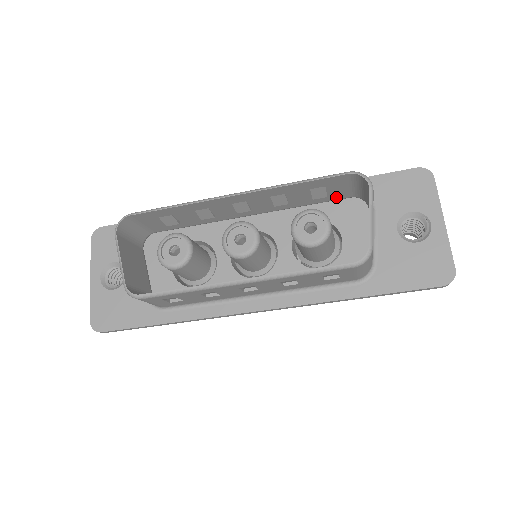
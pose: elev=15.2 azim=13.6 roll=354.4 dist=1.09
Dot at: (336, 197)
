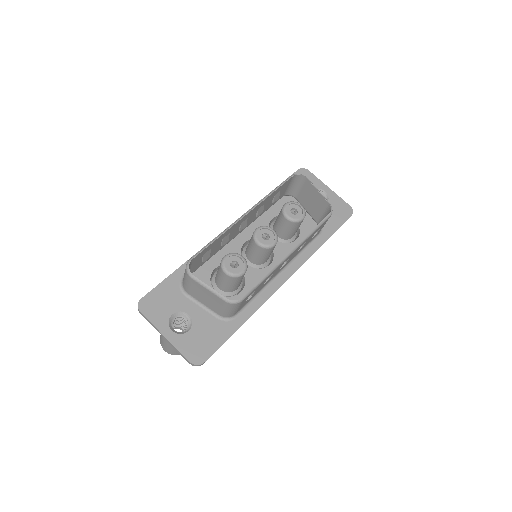
Dot at: (278, 199)
